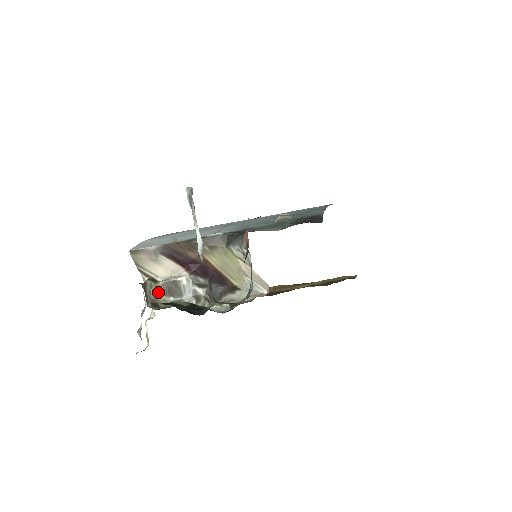
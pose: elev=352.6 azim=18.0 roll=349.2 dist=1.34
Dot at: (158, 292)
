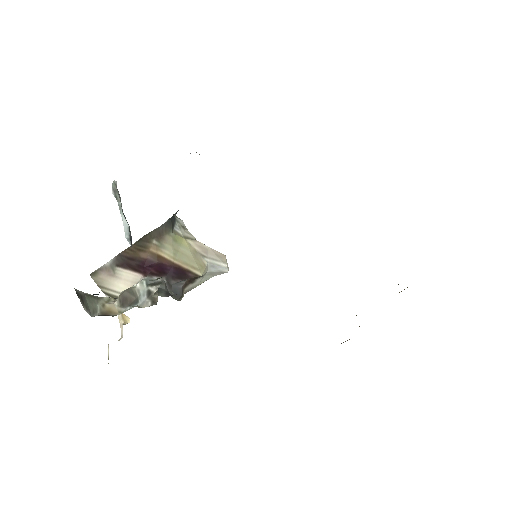
Dot at: (115, 305)
